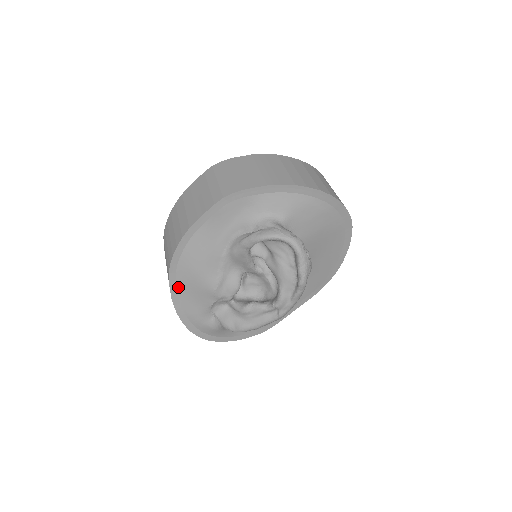
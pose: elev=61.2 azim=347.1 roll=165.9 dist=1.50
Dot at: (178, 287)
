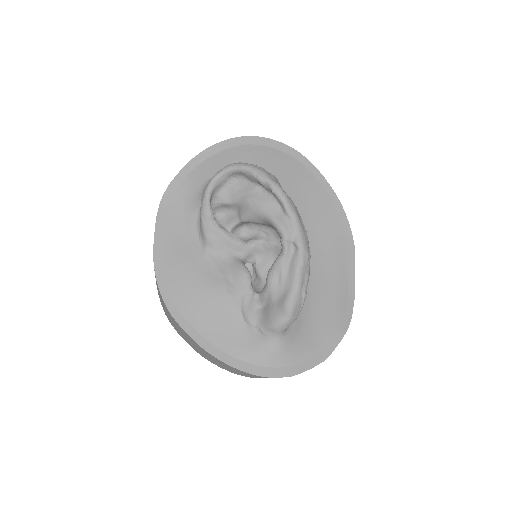
Dot at: (194, 325)
